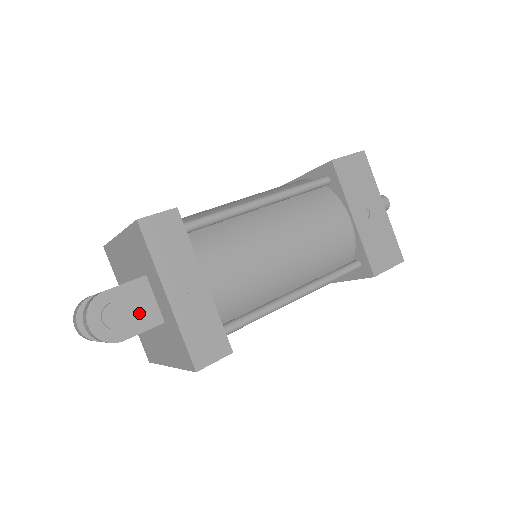
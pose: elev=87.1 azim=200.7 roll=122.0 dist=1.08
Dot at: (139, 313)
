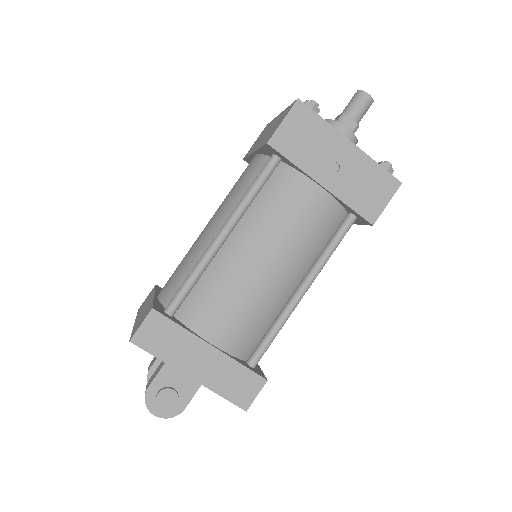
Dot at: (183, 384)
